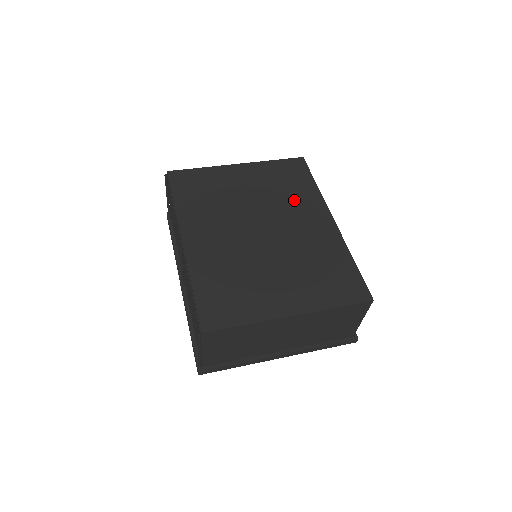
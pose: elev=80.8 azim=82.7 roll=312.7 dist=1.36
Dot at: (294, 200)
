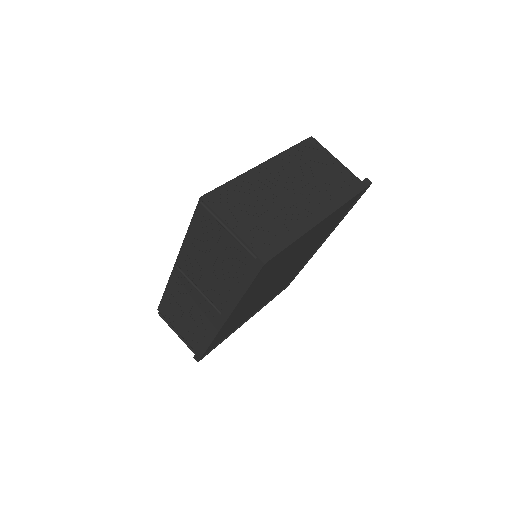
Dot at: occluded
